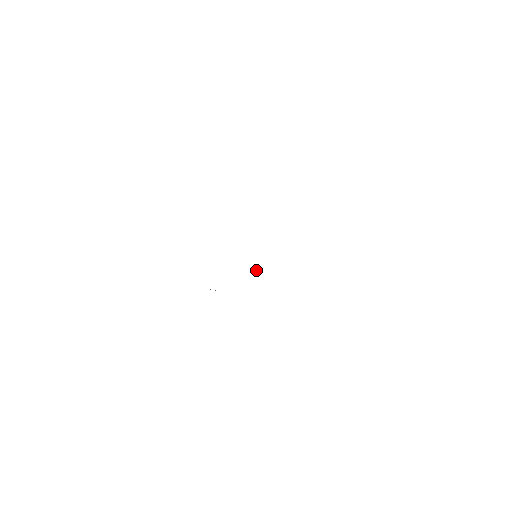
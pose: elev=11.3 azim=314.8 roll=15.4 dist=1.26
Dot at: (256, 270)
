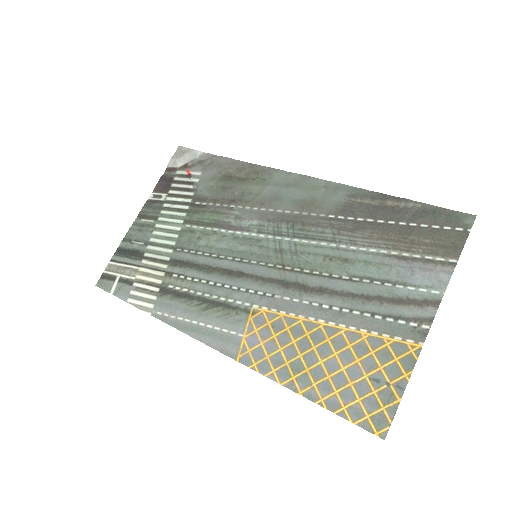
Dot at: (245, 218)
